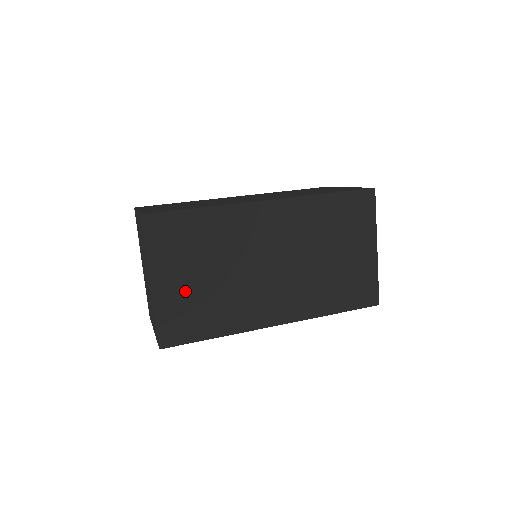
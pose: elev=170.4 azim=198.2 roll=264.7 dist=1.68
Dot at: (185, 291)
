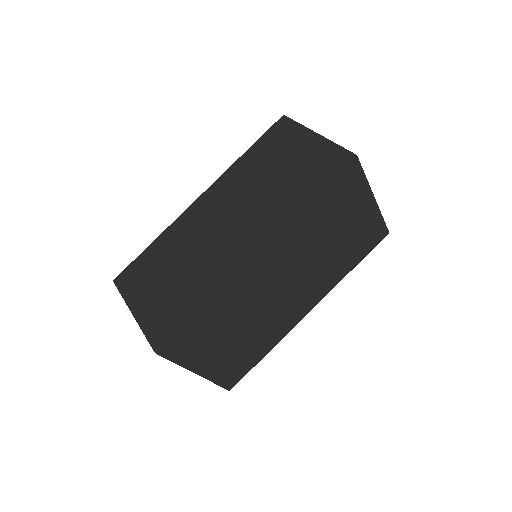
Dot at: (226, 355)
